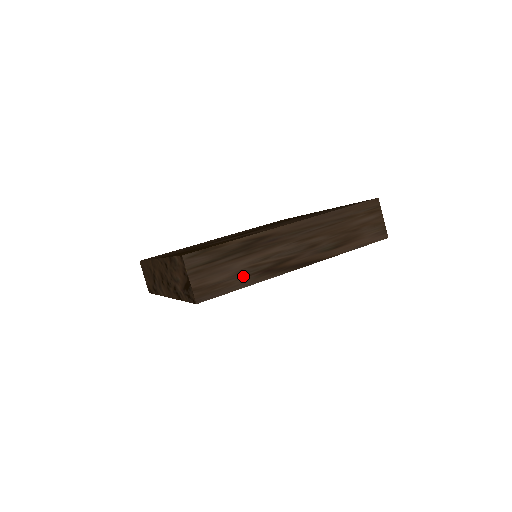
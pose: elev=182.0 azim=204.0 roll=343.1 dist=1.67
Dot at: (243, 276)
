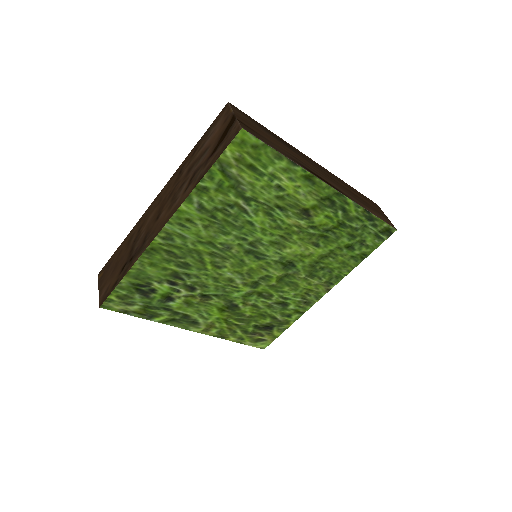
Dot at: (282, 151)
